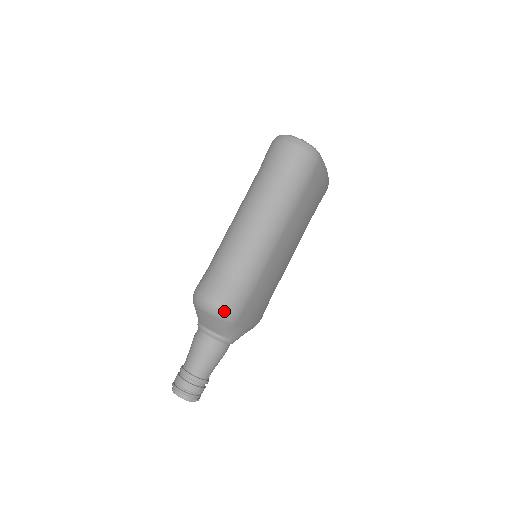
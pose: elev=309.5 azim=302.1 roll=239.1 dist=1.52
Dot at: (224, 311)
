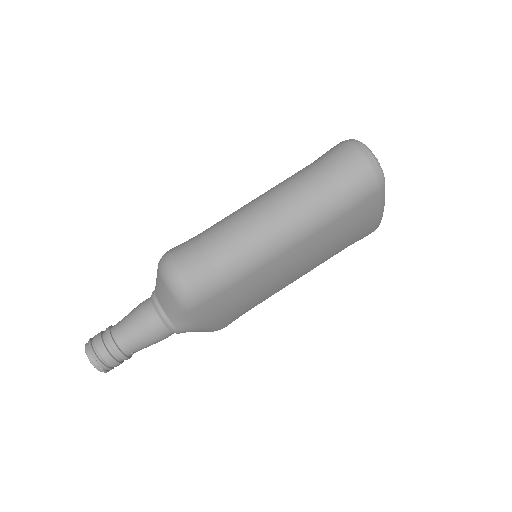
Dot at: (182, 289)
